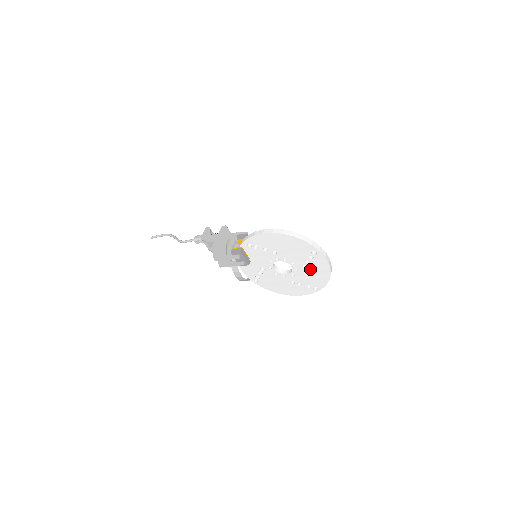
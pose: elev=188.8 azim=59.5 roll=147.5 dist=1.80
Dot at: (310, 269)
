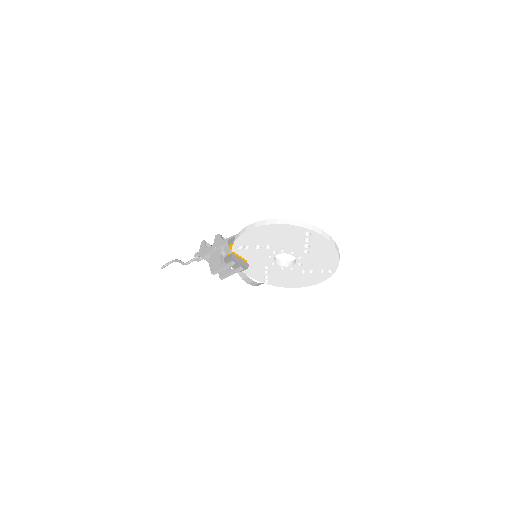
Dot at: (313, 252)
